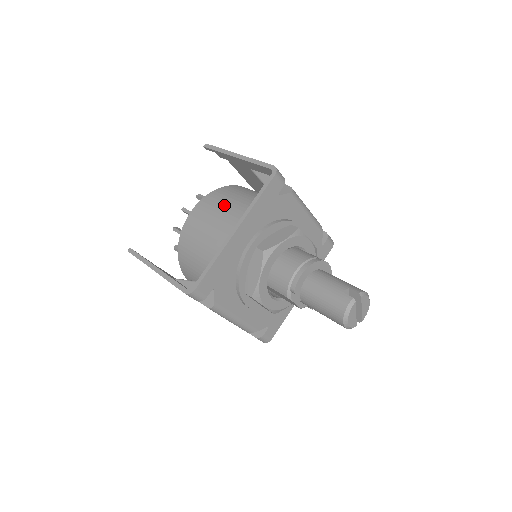
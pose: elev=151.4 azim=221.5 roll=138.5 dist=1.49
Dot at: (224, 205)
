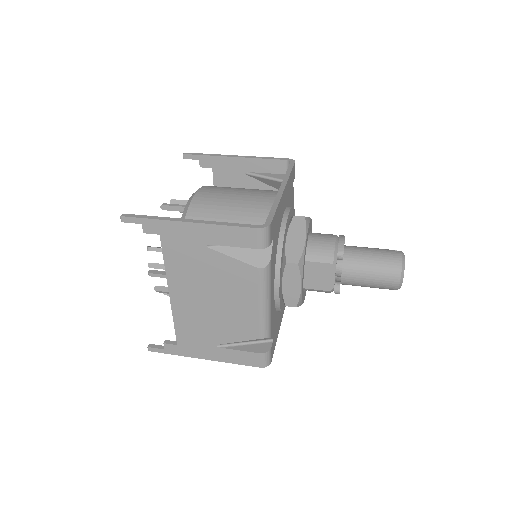
Dot at: (238, 188)
